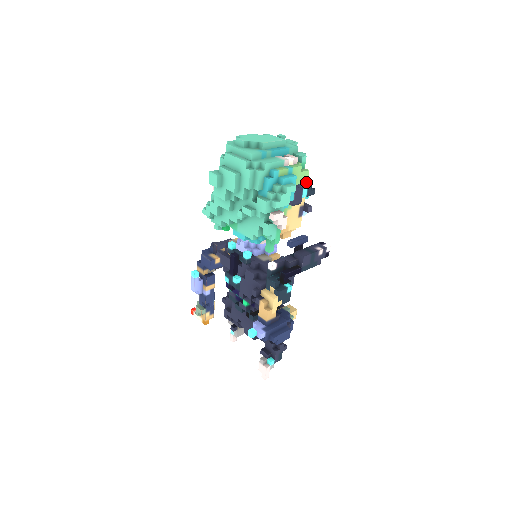
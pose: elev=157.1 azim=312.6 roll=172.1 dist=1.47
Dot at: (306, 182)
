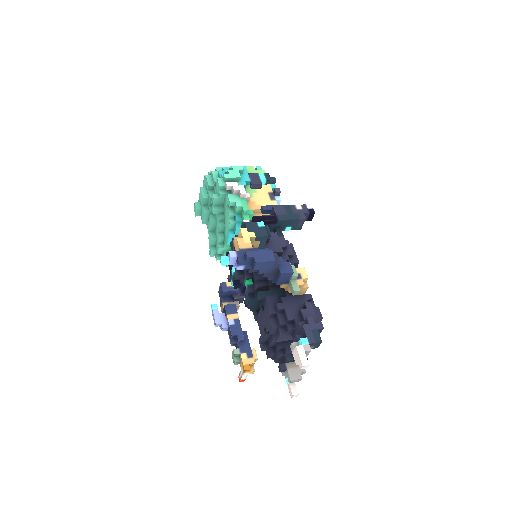
Dot at: occluded
